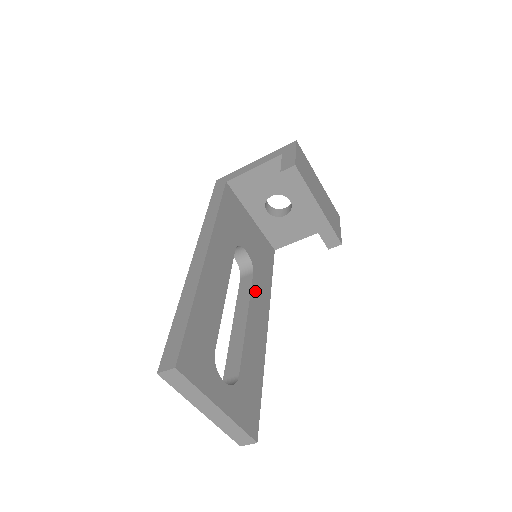
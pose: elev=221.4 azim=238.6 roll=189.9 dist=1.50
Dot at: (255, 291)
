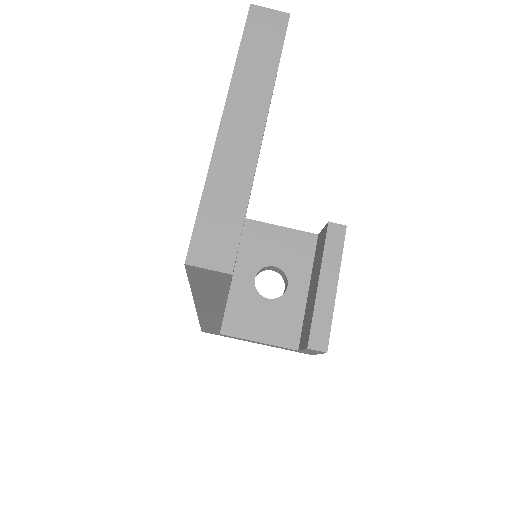
Dot at: occluded
